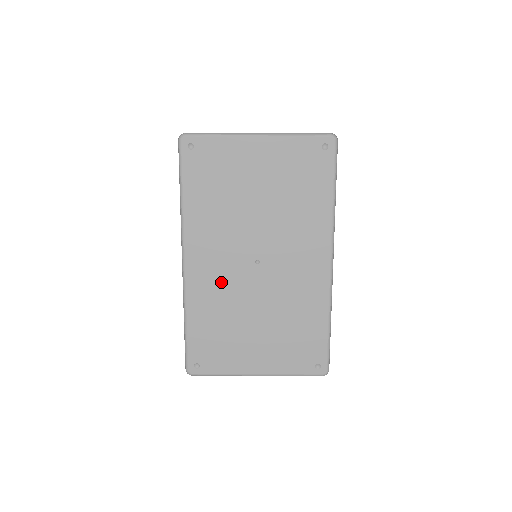
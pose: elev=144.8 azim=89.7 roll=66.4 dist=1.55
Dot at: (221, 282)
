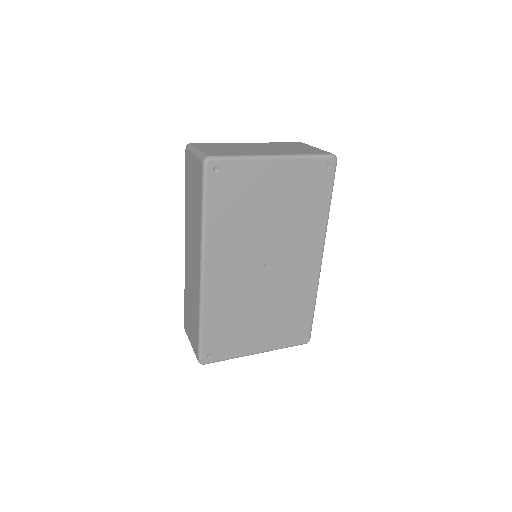
Dot at: (234, 286)
